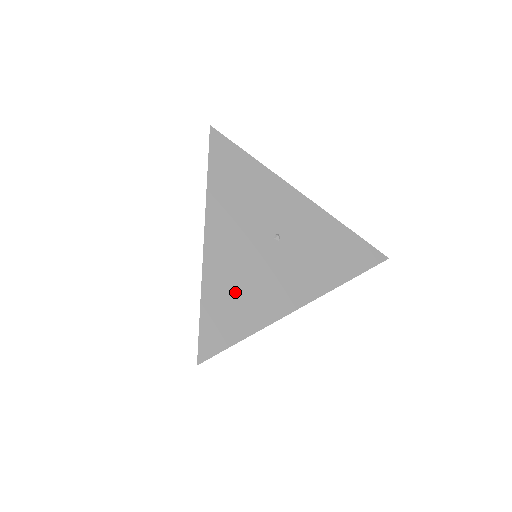
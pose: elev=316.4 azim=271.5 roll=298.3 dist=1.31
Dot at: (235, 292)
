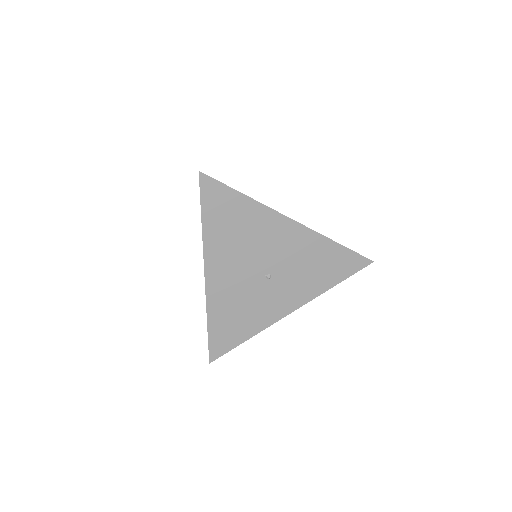
Dot at: occluded
